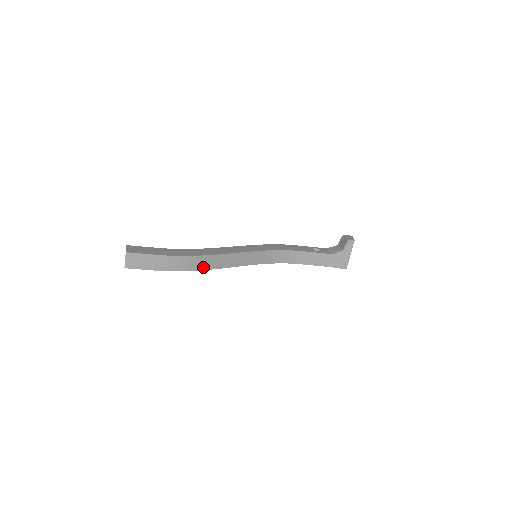
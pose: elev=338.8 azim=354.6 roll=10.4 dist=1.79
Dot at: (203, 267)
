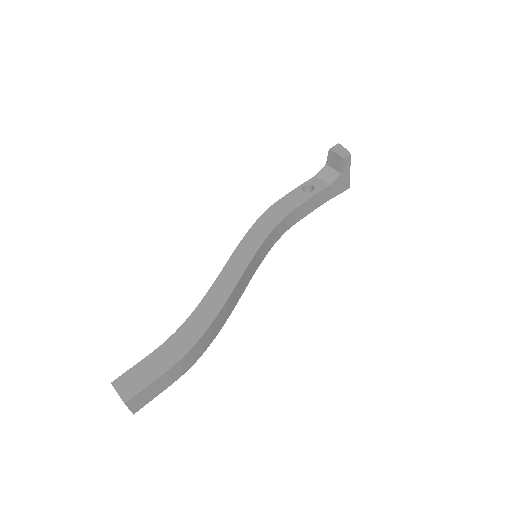
Dot at: (217, 330)
